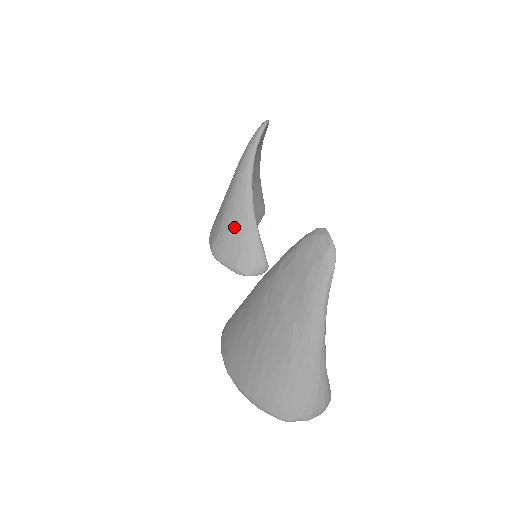
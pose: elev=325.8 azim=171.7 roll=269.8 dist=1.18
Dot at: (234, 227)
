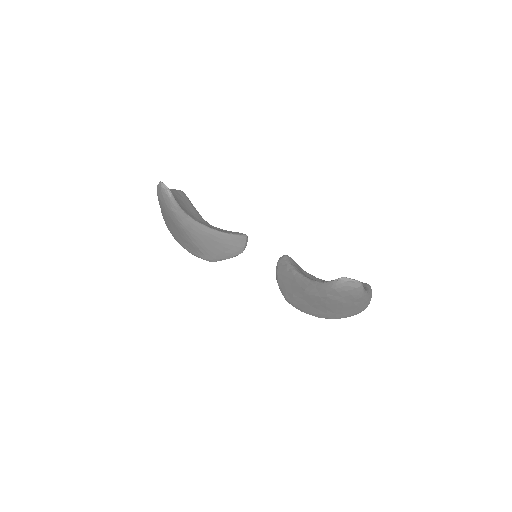
Dot at: (213, 246)
